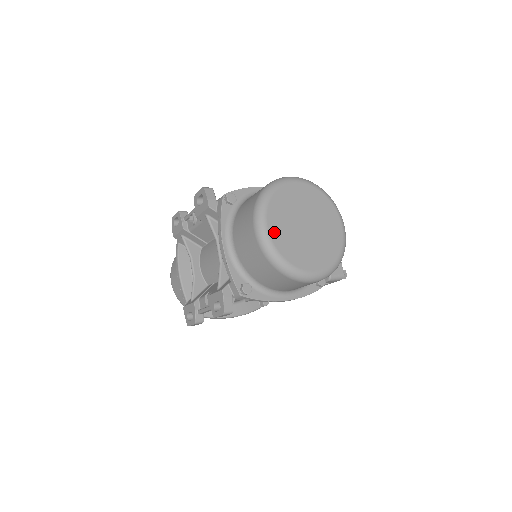
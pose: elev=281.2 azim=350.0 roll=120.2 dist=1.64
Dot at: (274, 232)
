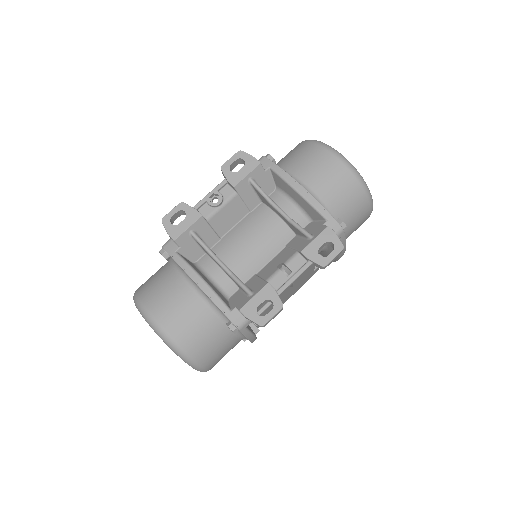
Dot at: occluded
